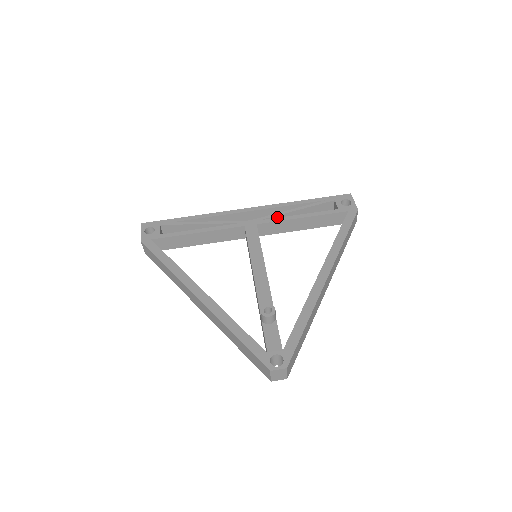
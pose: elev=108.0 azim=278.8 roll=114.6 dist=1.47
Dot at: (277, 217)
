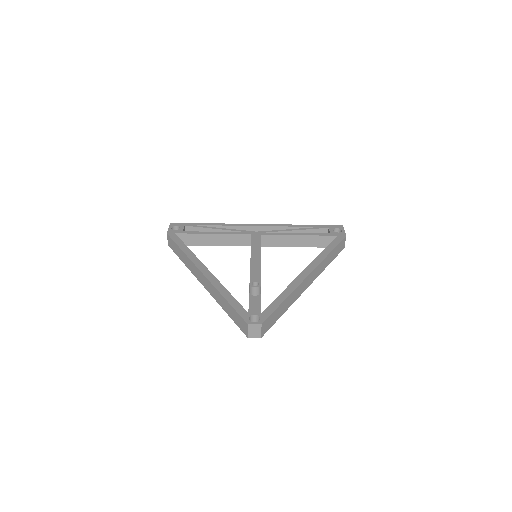
Dot at: occluded
